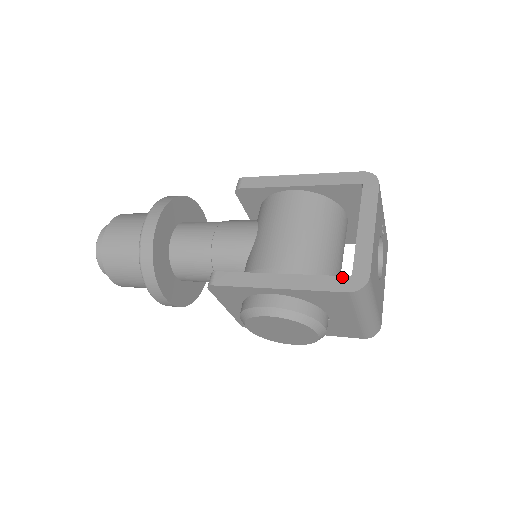
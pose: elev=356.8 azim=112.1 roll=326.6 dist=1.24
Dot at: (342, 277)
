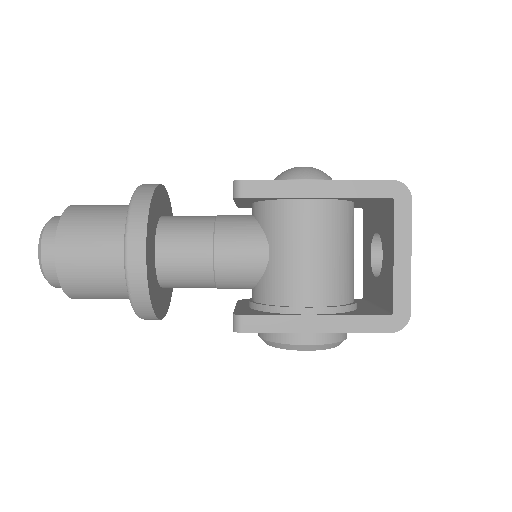
Dot at: (384, 317)
